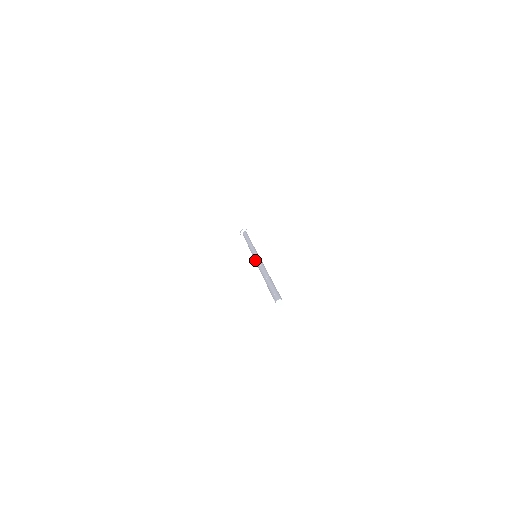
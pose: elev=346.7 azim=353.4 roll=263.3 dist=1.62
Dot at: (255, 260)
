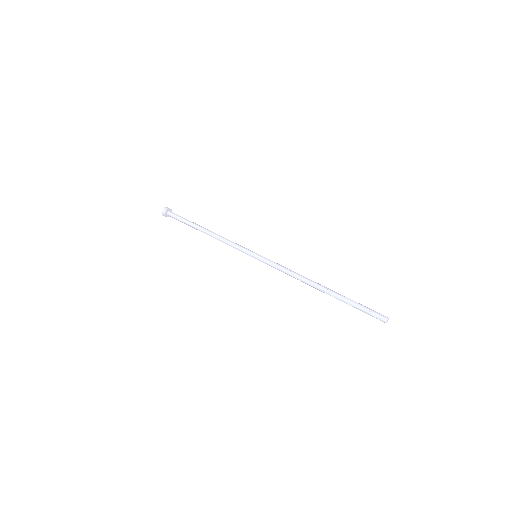
Dot at: occluded
